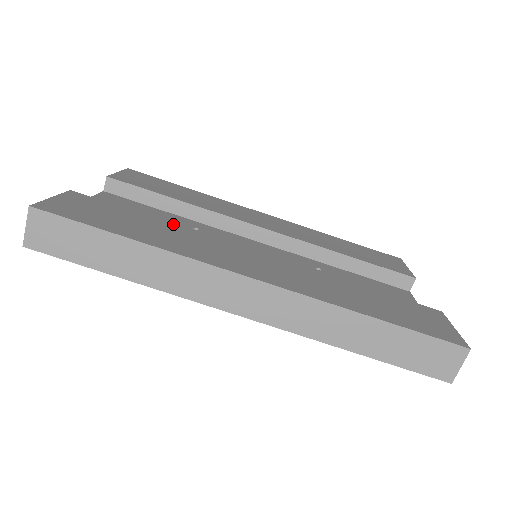
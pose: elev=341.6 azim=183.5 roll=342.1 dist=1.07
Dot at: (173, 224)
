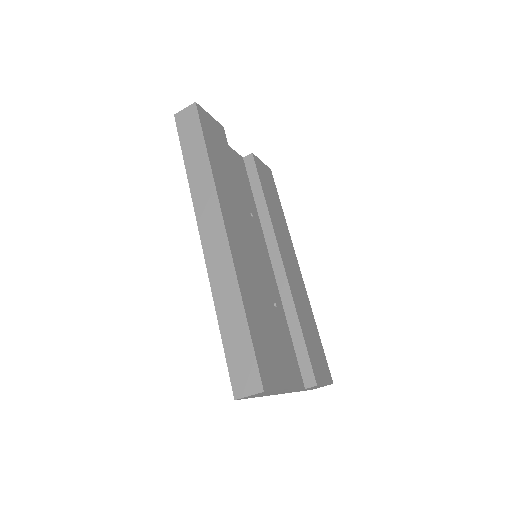
Dot at: (238, 186)
